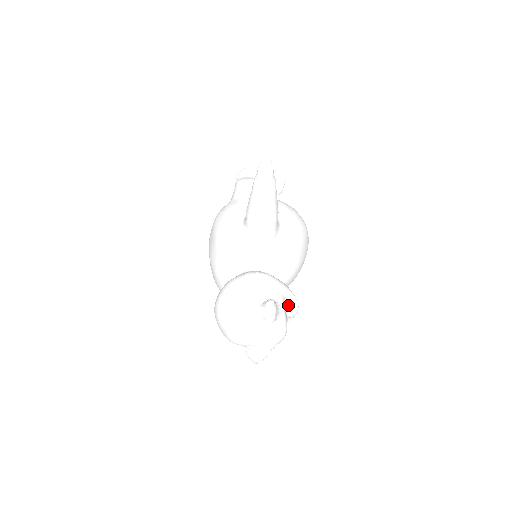
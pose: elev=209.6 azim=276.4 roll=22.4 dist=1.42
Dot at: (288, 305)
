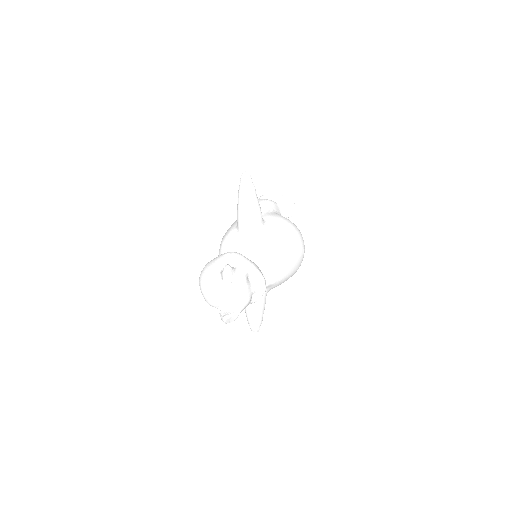
Dot at: (254, 279)
